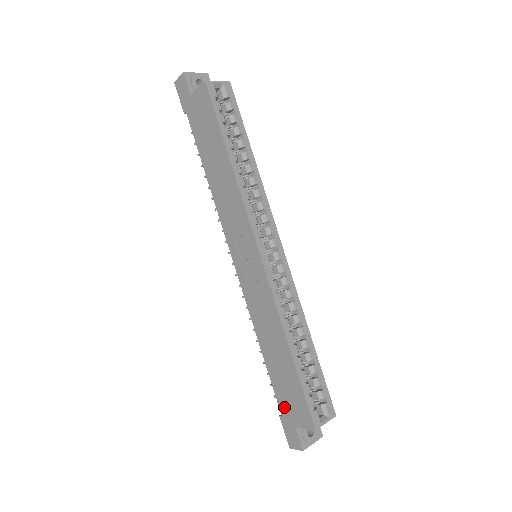
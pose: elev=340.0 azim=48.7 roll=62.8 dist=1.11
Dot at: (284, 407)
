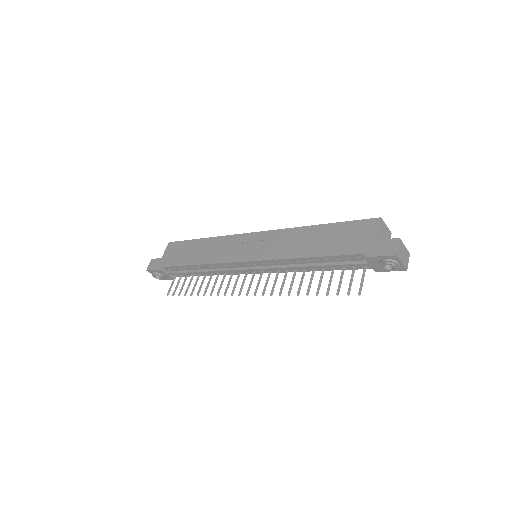
Dot at: (357, 247)
